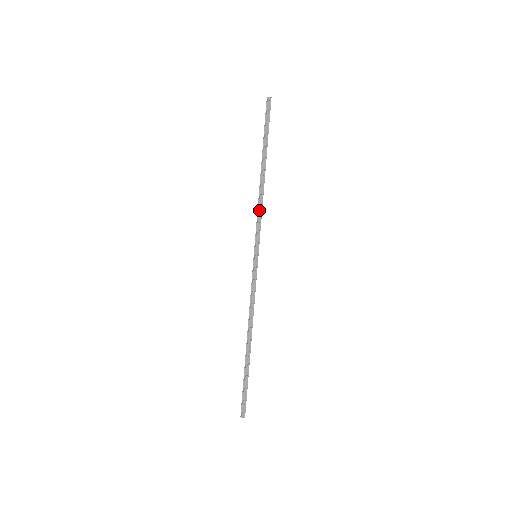
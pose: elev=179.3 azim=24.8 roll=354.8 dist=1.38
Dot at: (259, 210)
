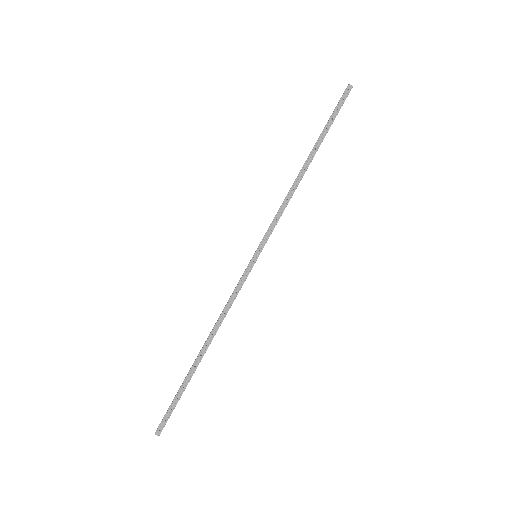
Dot at: (282, 205)
